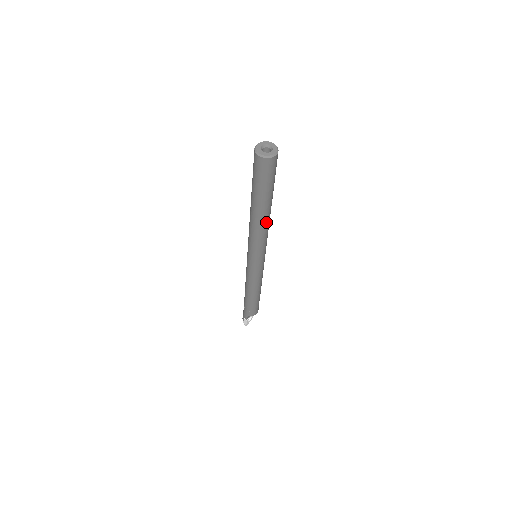
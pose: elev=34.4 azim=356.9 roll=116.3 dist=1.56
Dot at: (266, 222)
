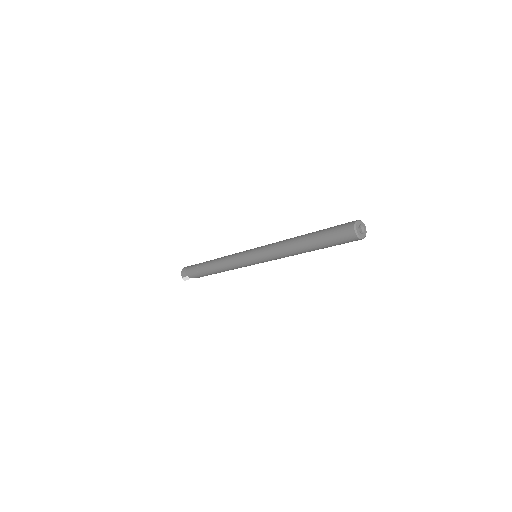
Dot at: occluded
